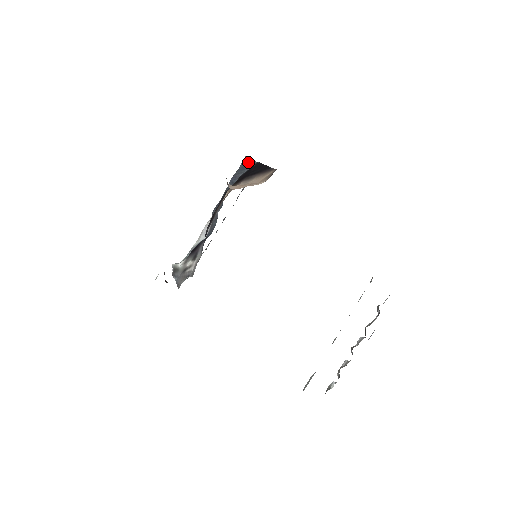
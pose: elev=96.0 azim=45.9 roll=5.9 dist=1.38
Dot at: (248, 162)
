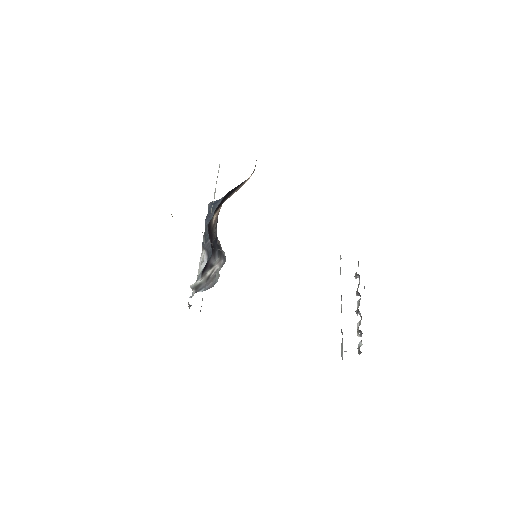
Dot at: (214, 203)
